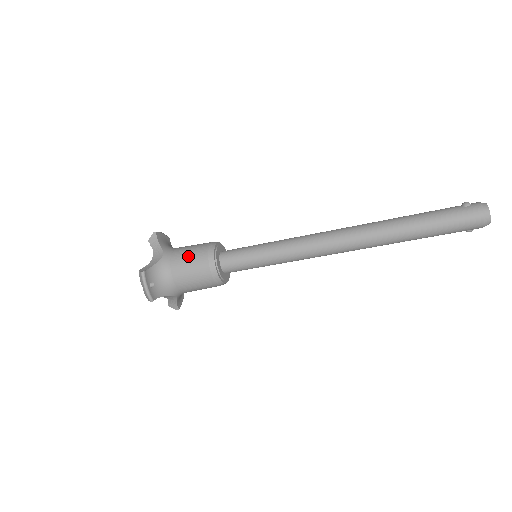
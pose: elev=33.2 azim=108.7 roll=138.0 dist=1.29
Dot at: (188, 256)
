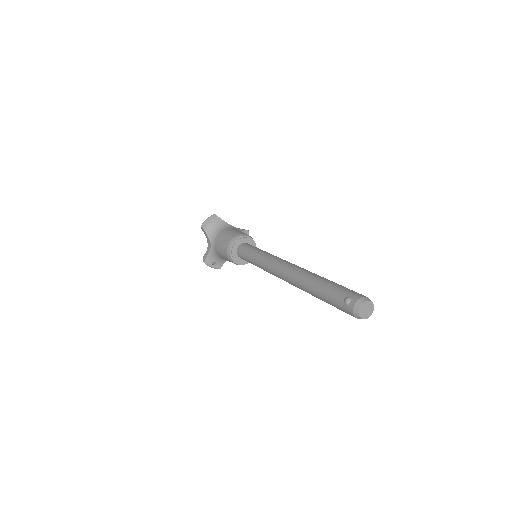
Dot at: (221, 252)
